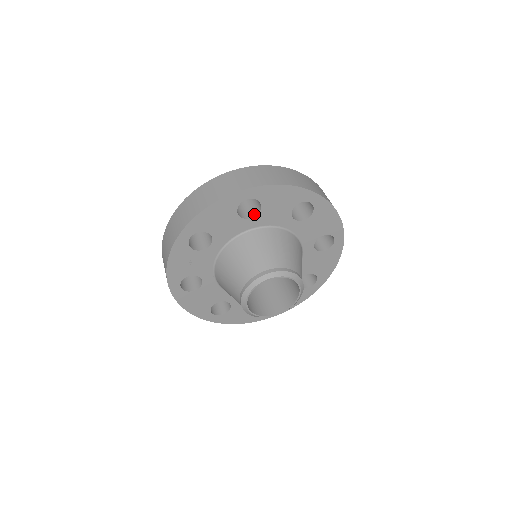
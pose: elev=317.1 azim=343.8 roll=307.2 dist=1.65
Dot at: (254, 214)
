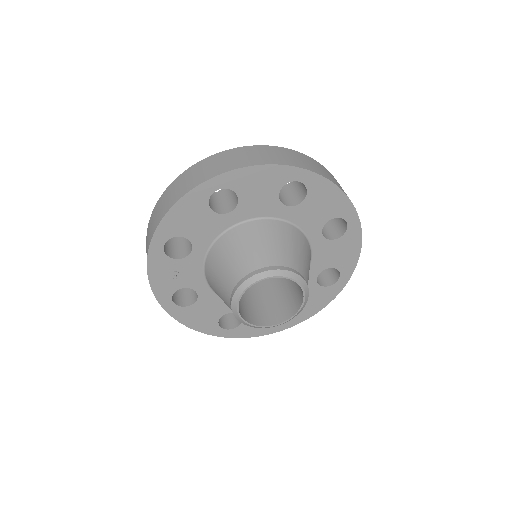
Dot at: (233, 207)
